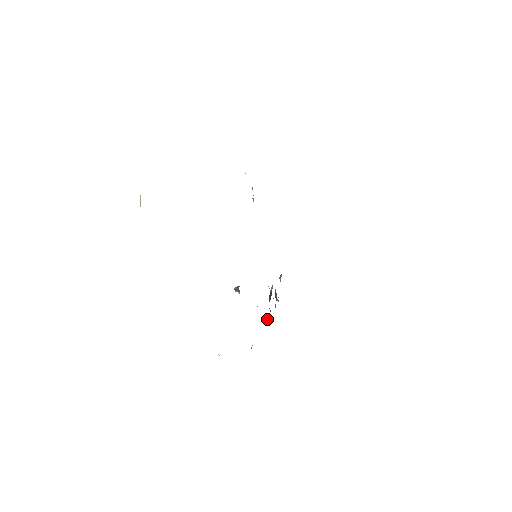
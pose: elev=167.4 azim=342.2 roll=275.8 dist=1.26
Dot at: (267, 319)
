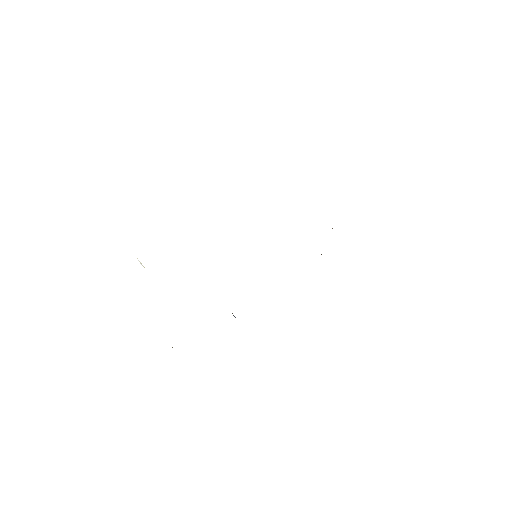
Dot at: occluded
